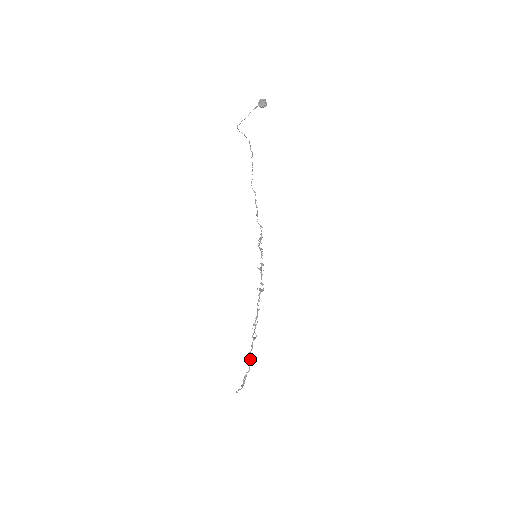
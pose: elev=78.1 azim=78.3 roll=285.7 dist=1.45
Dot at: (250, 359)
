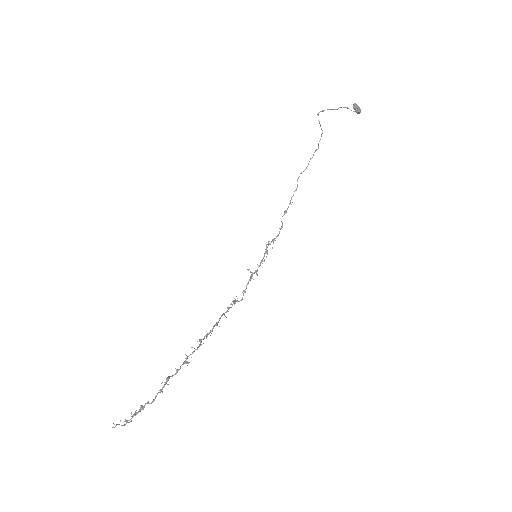
Dot at: (164, 386)
